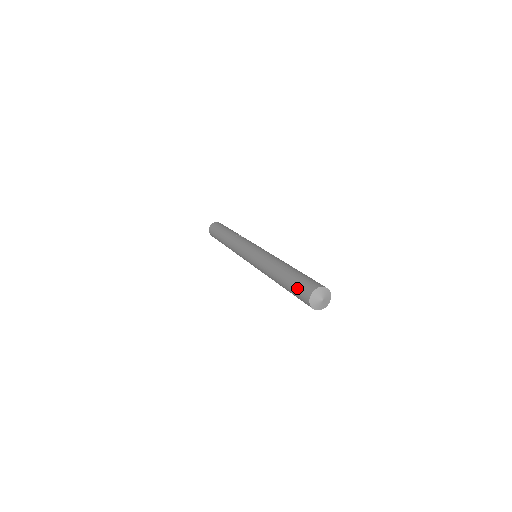
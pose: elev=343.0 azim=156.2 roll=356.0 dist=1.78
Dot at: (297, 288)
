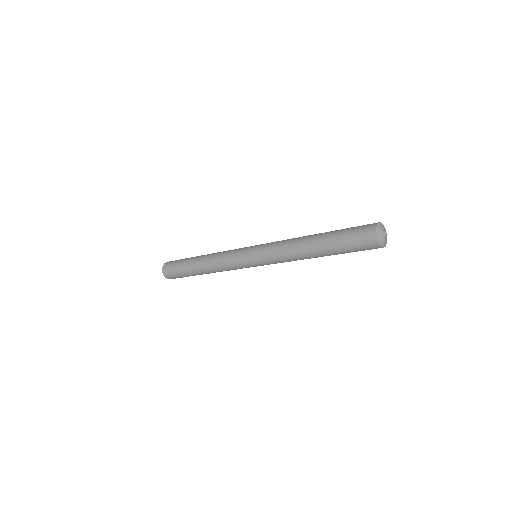
Dot at: (352, 233)
